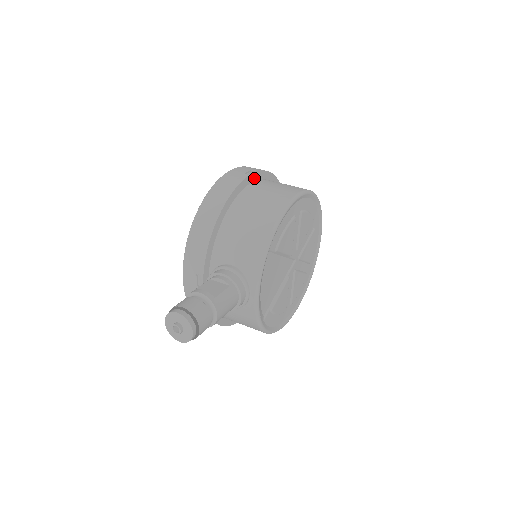
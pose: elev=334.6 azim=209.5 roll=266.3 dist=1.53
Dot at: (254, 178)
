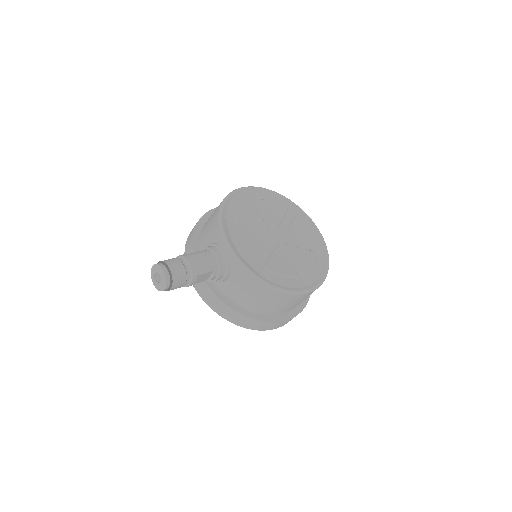
Dot at: occluded
